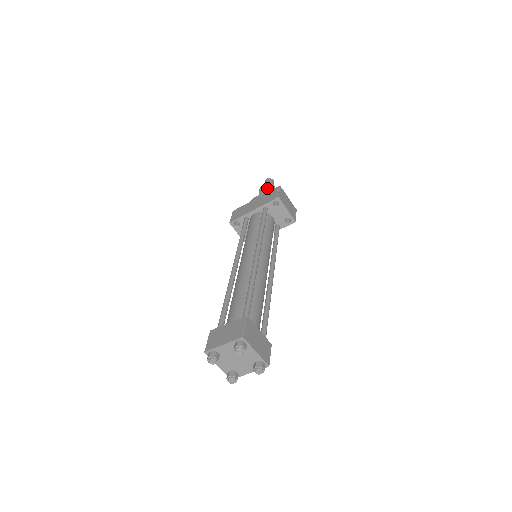
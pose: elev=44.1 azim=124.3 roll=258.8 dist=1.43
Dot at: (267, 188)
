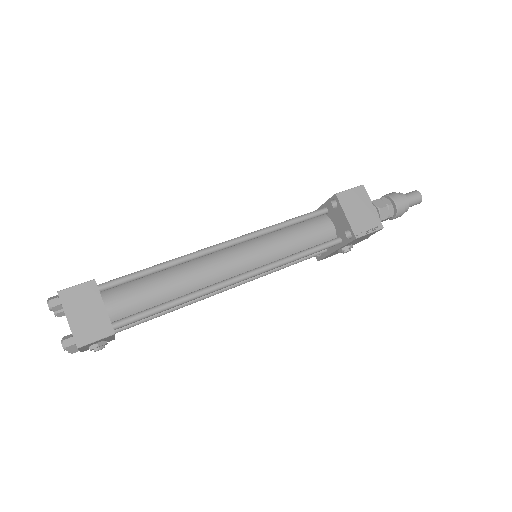
Dot at: (387, 197)
